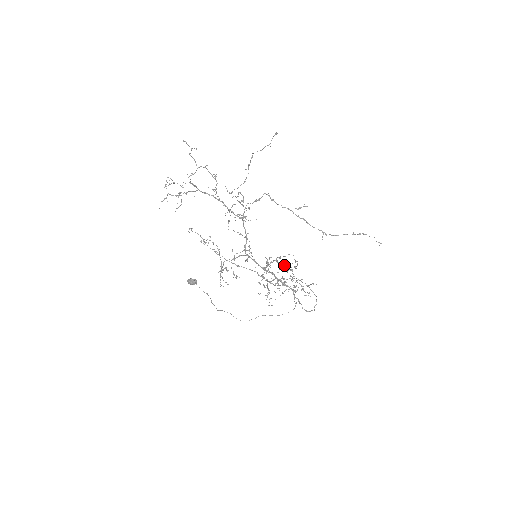
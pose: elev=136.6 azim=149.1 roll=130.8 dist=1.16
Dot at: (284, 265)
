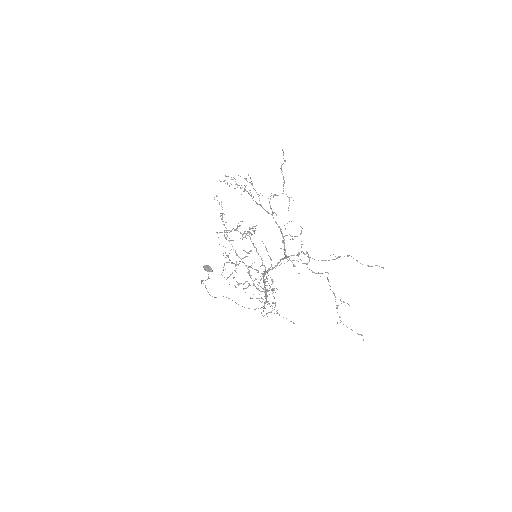
Dot at: occluded
